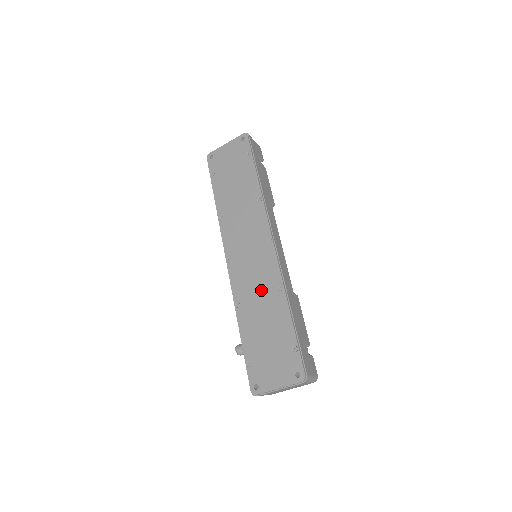
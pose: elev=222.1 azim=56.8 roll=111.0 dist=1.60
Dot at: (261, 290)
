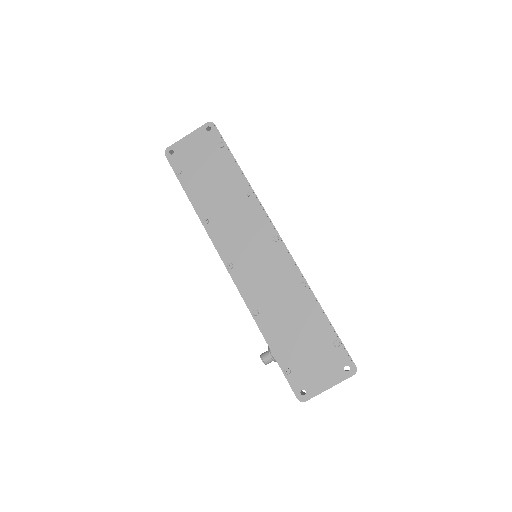
Dot at: (280, 292)
